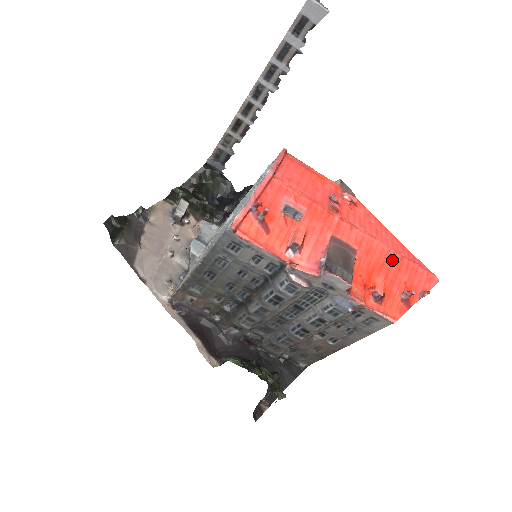
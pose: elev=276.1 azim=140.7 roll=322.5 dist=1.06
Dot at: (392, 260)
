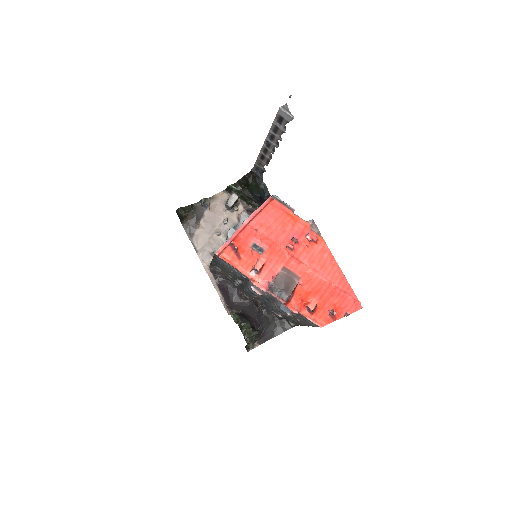
Dot at: (327, 288)
